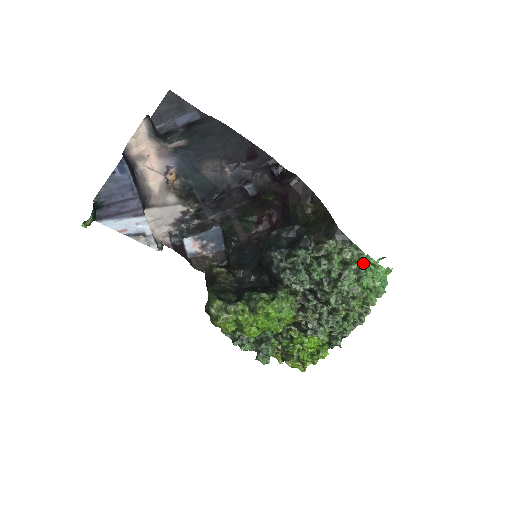
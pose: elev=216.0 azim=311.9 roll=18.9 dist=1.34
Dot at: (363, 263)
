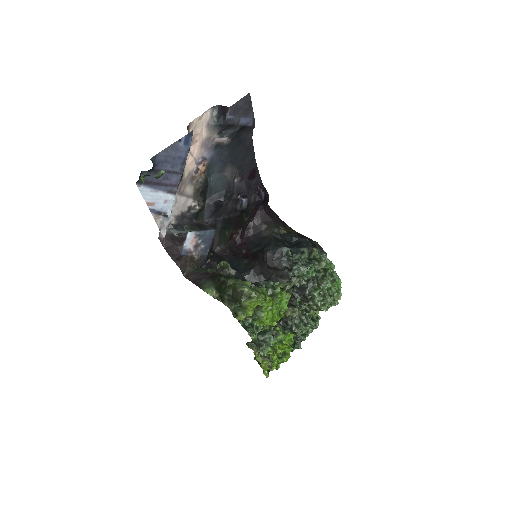
Dot at: (332, 271)
